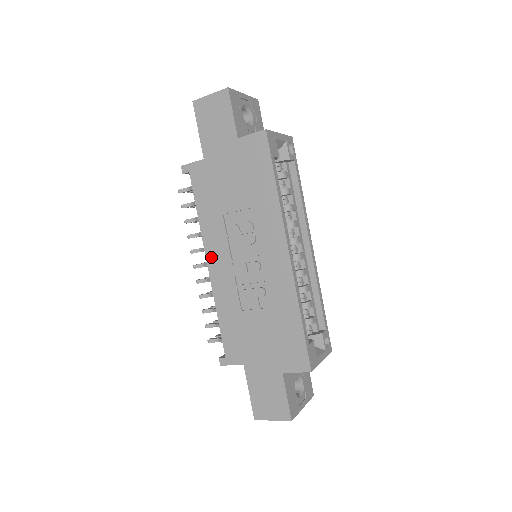
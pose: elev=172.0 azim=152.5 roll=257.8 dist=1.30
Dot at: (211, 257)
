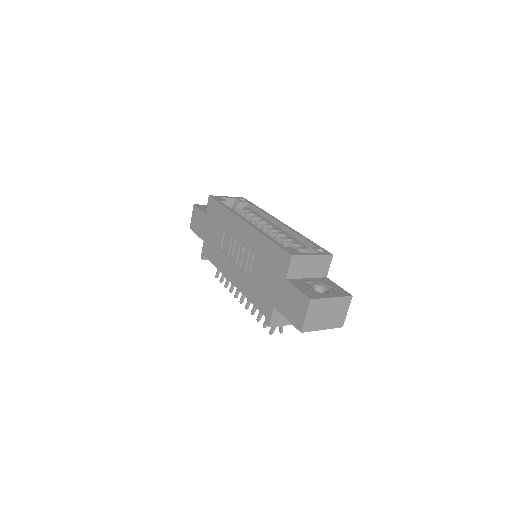
Dot at: (229, 276)
